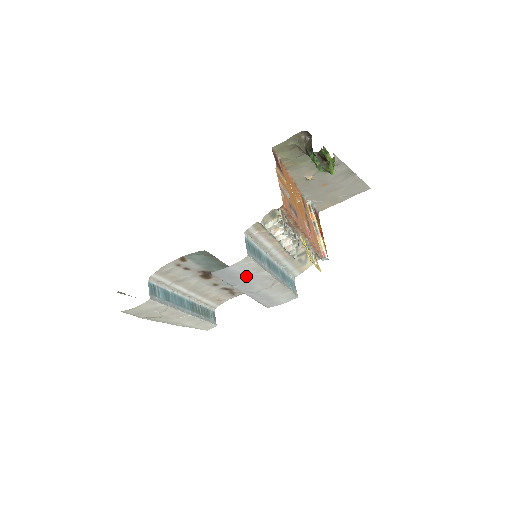
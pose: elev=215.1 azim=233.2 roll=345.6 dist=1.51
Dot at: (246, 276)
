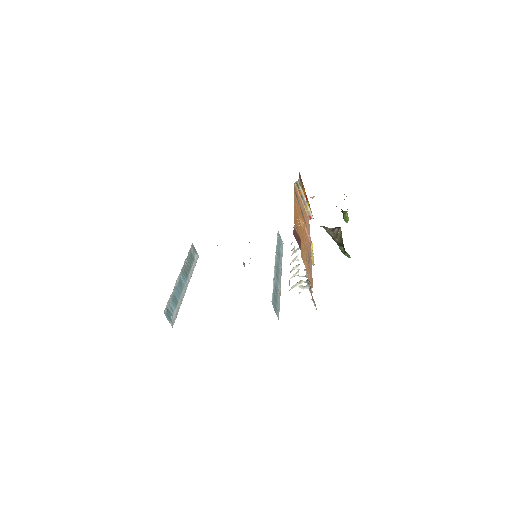
Dot at: occluded
